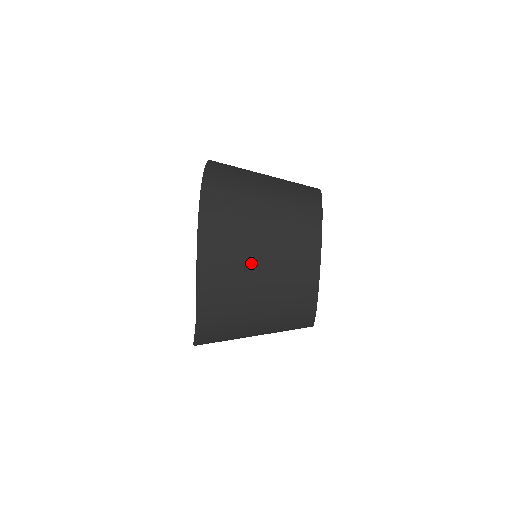
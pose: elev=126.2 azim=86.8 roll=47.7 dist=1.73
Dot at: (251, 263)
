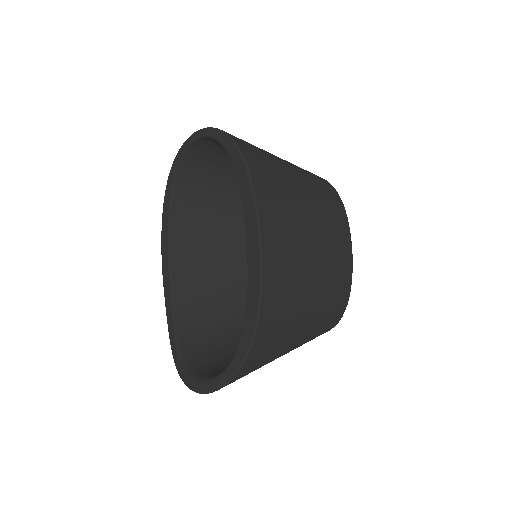
Dot at: (306, 243)
